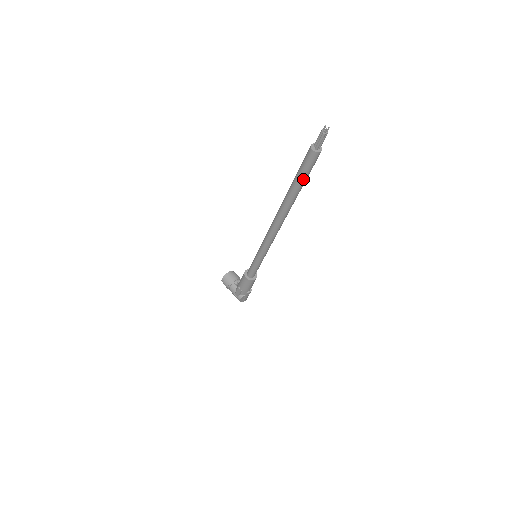
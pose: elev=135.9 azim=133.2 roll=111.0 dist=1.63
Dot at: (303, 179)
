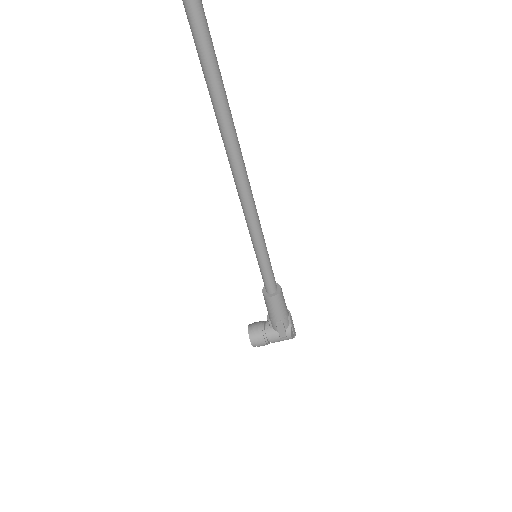
Dot at: (213, 56)
